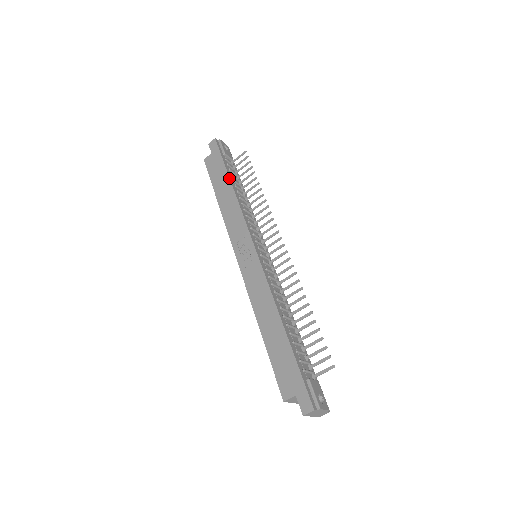
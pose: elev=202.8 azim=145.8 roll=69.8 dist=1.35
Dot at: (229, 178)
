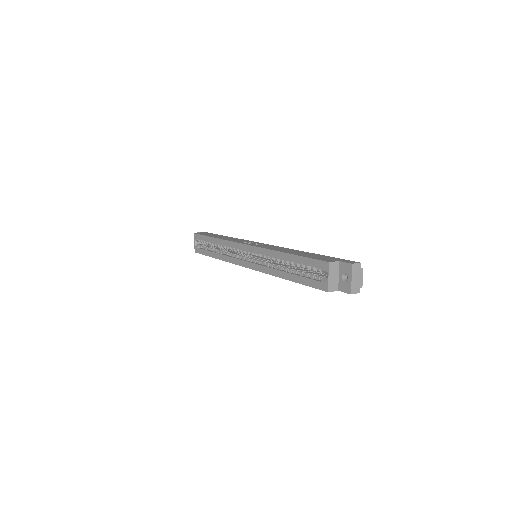
Dot at: occluded
